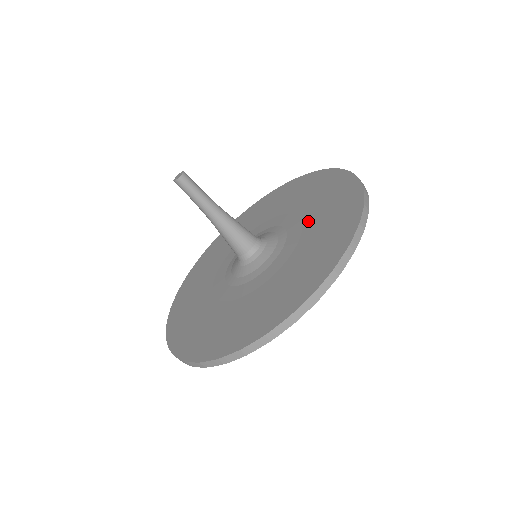
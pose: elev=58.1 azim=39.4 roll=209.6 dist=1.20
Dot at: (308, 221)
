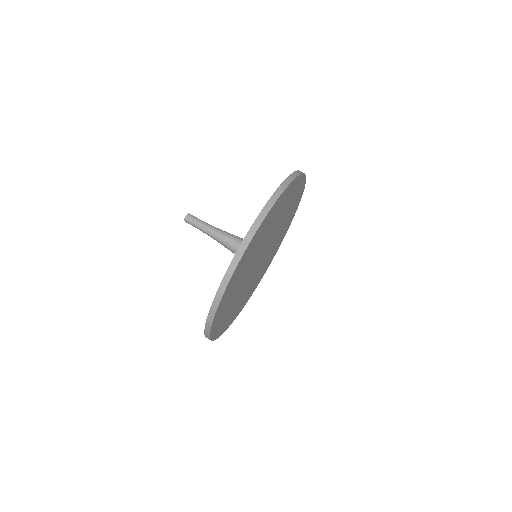
Dot at: occluded
